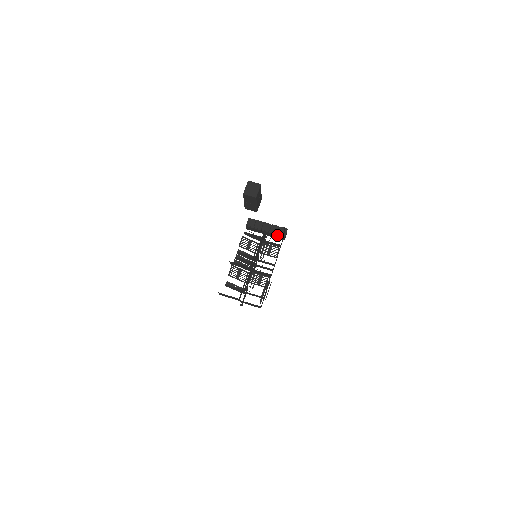
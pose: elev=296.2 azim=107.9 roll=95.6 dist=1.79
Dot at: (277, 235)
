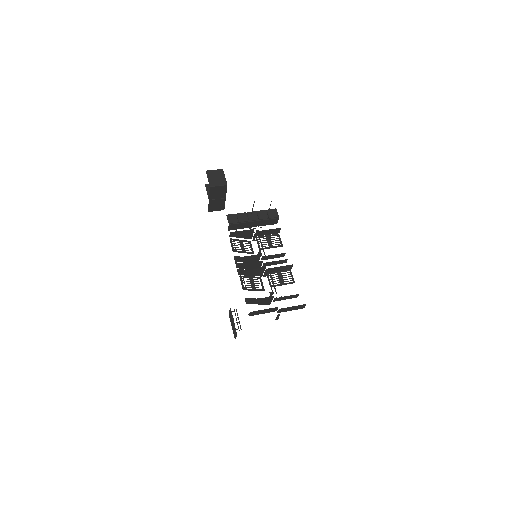
Dot at: (269, 220)
